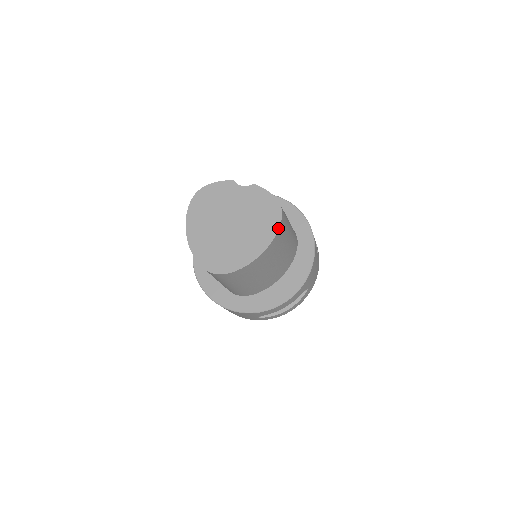
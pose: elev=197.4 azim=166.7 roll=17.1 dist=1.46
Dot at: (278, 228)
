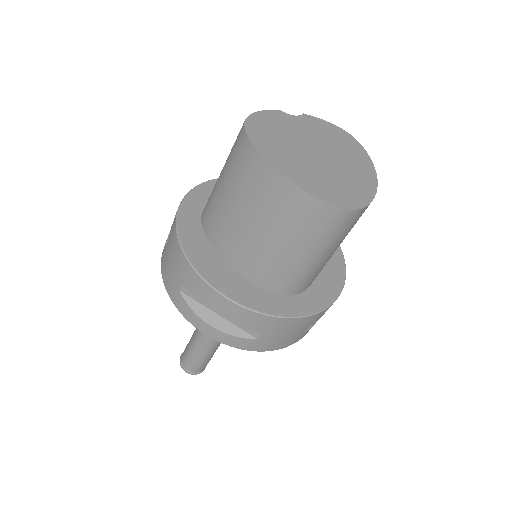
Dot at: (367, 153)
